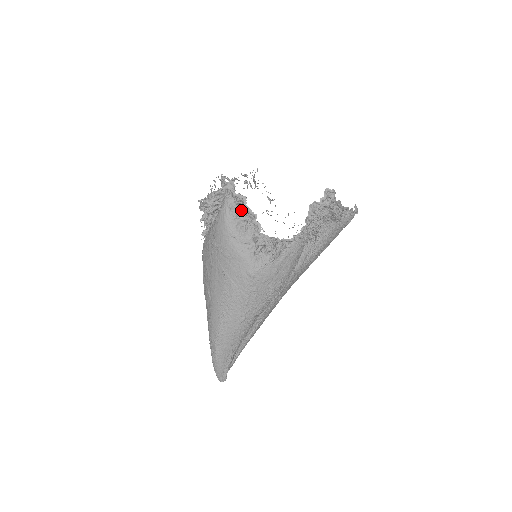
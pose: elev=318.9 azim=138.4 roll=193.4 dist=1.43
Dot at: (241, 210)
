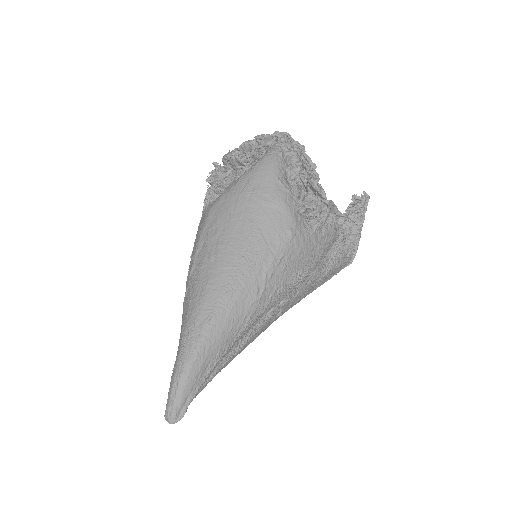
Dot at: (291, 163)
